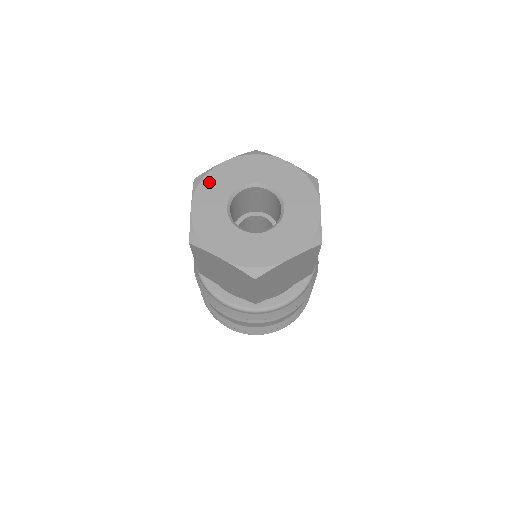
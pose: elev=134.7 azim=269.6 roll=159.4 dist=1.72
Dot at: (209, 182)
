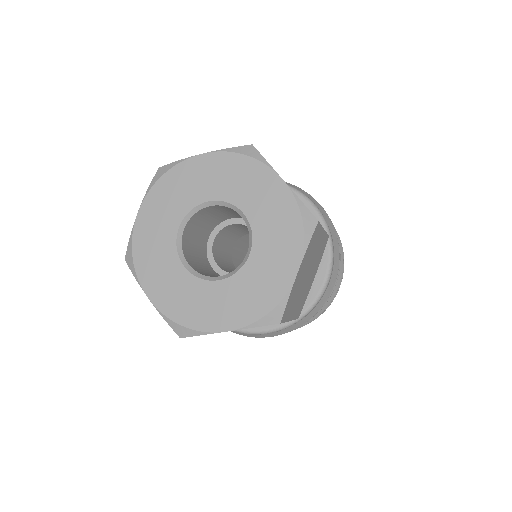
Dot at: (170, 181)
